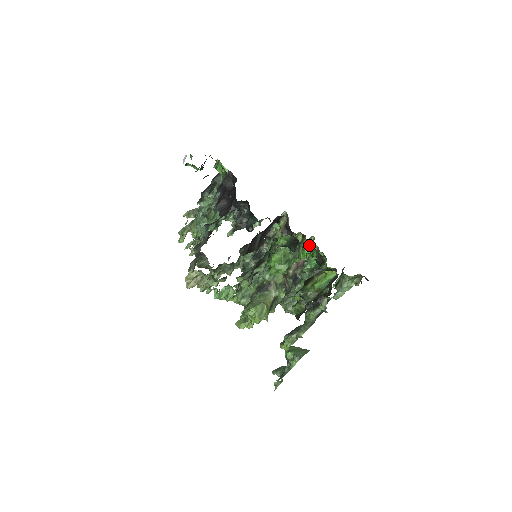
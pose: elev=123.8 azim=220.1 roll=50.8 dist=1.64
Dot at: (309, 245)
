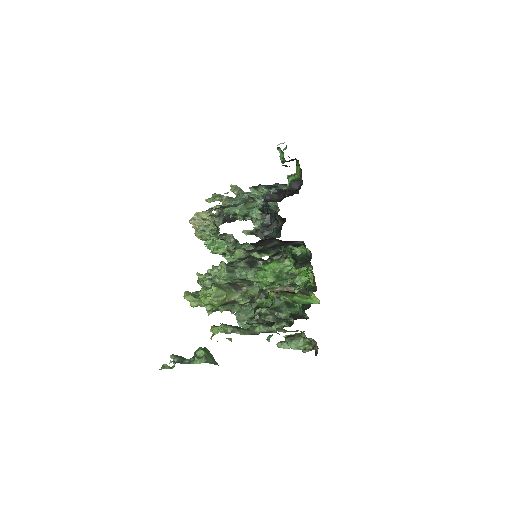
Dot at: (310, 276)
